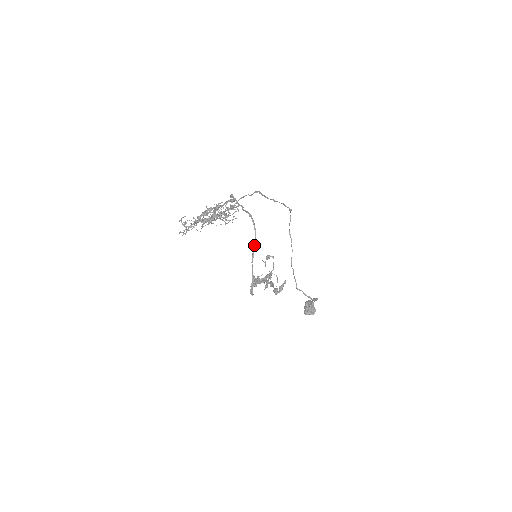
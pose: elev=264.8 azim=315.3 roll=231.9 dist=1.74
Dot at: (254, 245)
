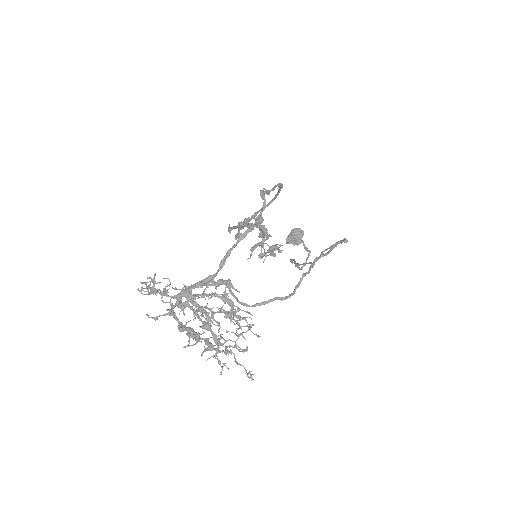
Dot at: occluded
